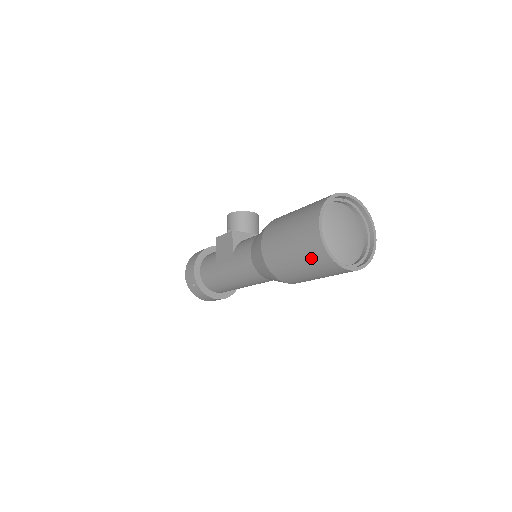
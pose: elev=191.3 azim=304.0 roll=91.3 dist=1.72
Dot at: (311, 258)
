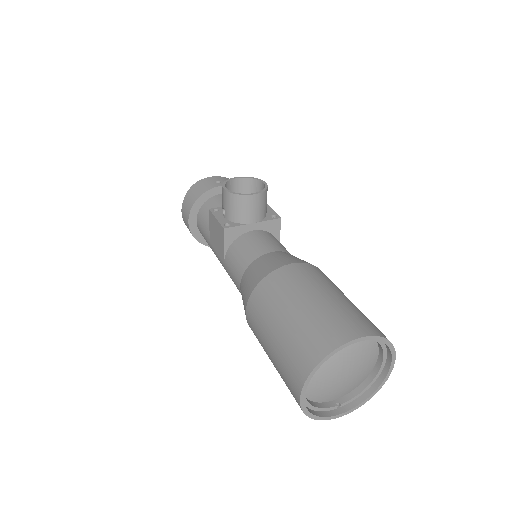
Dot at: occluded
